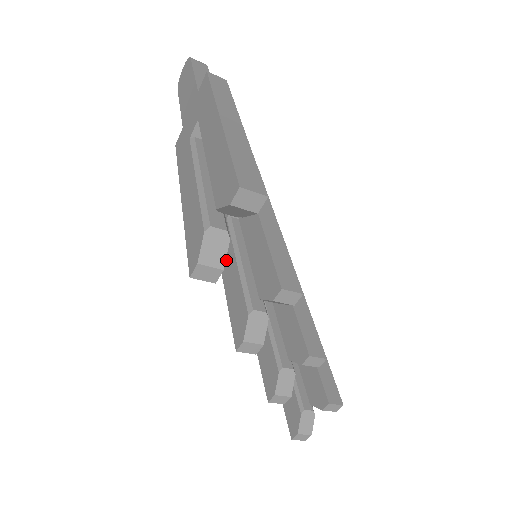
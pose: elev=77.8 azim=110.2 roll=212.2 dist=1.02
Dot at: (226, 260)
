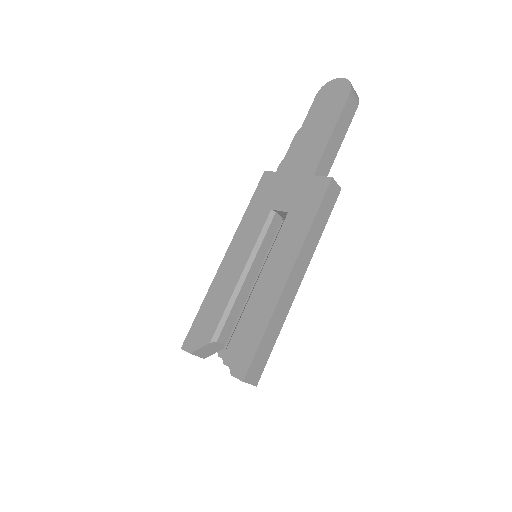
Dot at: occluded
